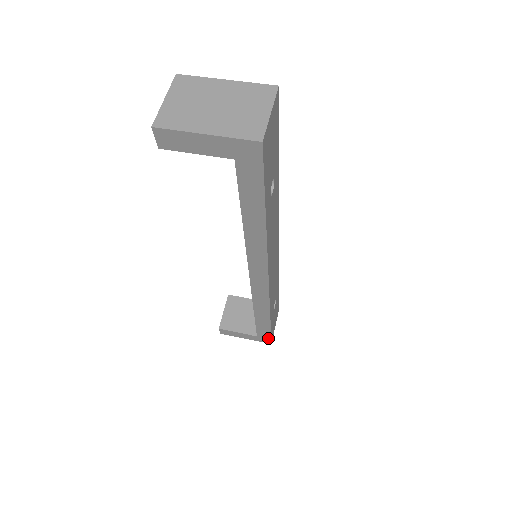
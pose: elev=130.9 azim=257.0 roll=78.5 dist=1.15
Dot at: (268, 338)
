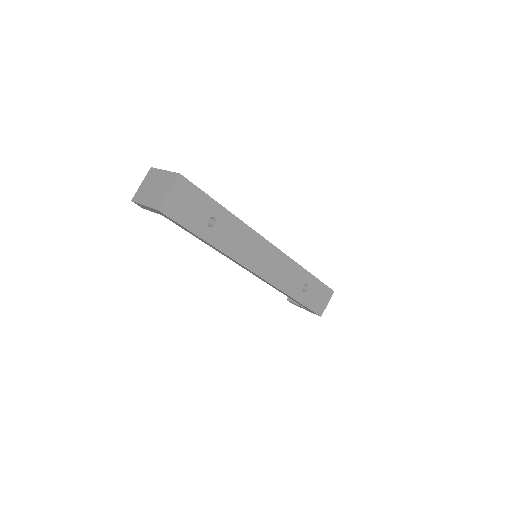
Dot at: (313, 312)
